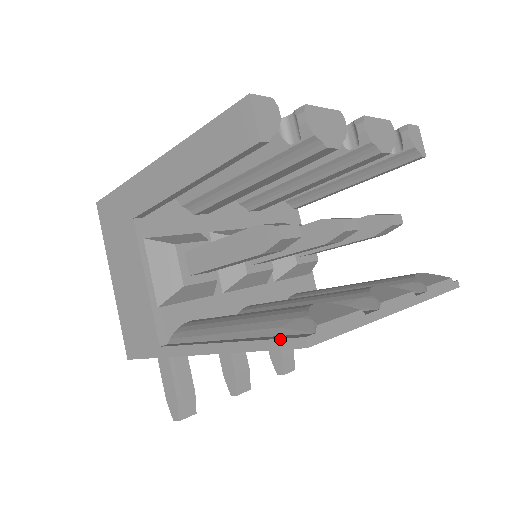
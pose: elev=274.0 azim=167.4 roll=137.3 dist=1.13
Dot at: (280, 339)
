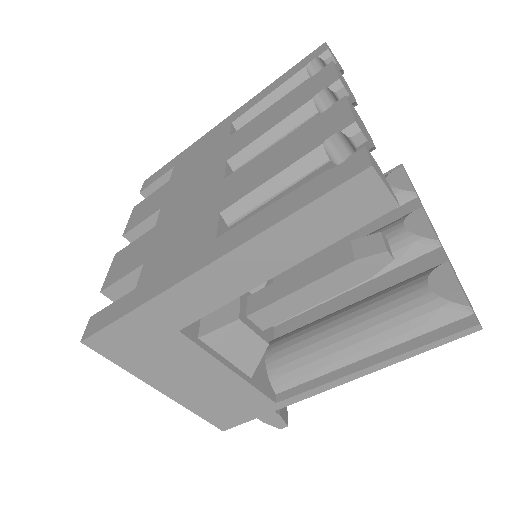
Dot at: (450, 336)
